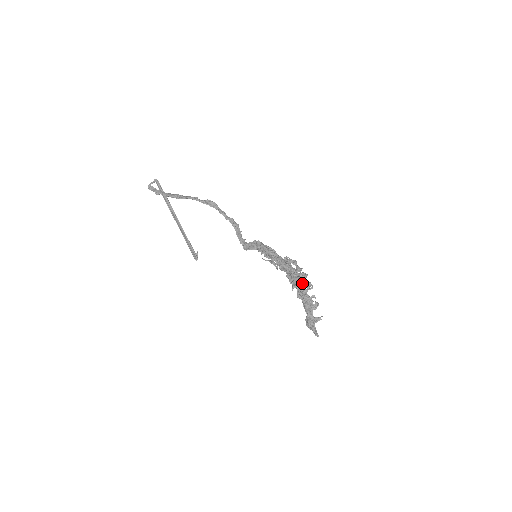
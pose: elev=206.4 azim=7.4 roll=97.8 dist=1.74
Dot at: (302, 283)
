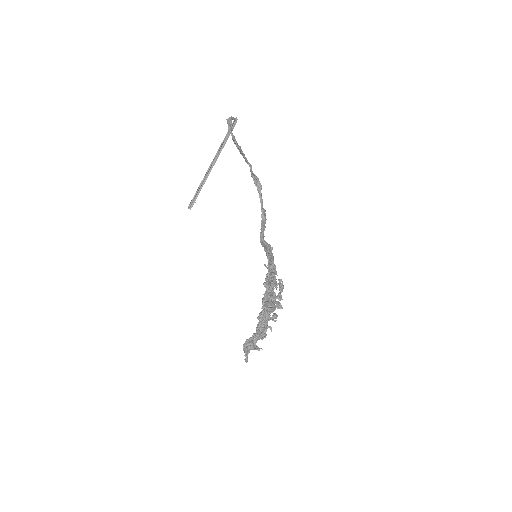
Dot at: (274, 310)
